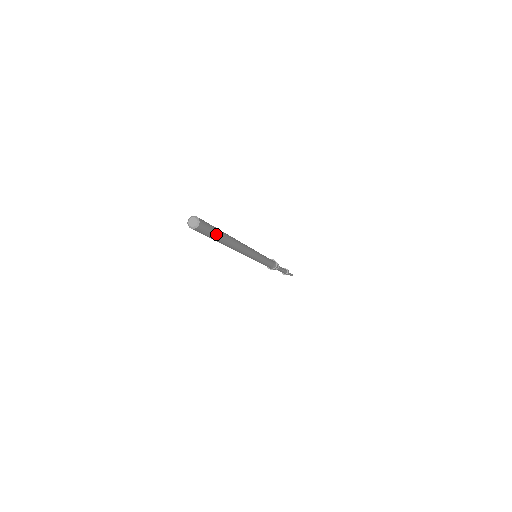
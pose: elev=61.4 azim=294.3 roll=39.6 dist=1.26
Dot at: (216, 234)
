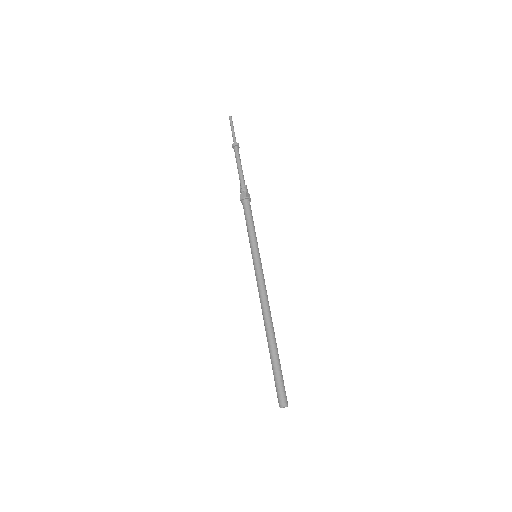
Dot at: (281, 371)
